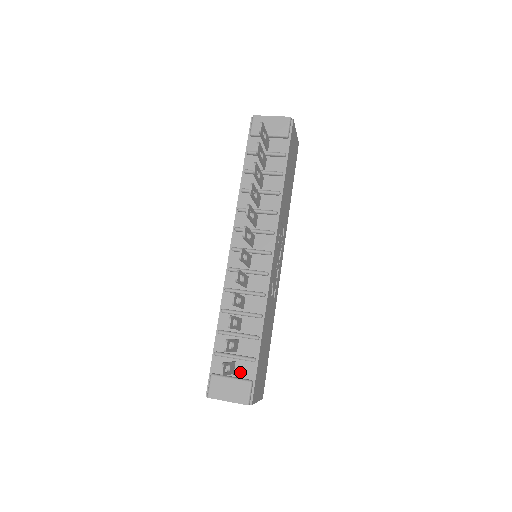
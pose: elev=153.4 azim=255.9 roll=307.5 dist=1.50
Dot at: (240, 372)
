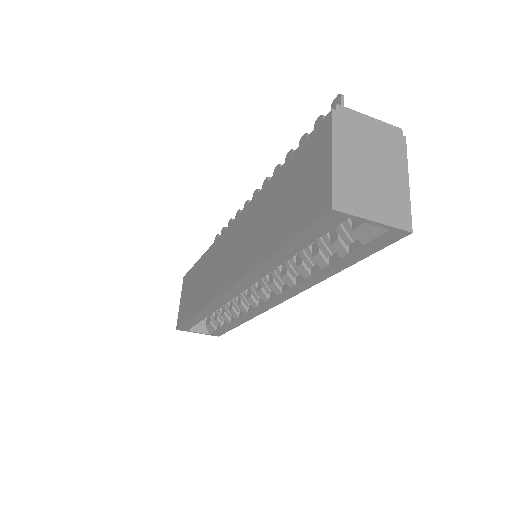
Dot at: occluded
